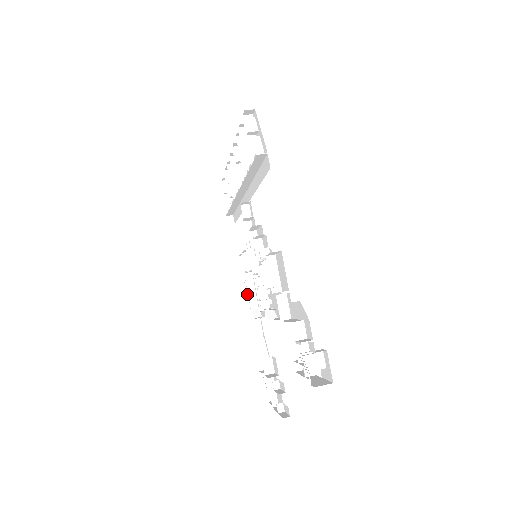
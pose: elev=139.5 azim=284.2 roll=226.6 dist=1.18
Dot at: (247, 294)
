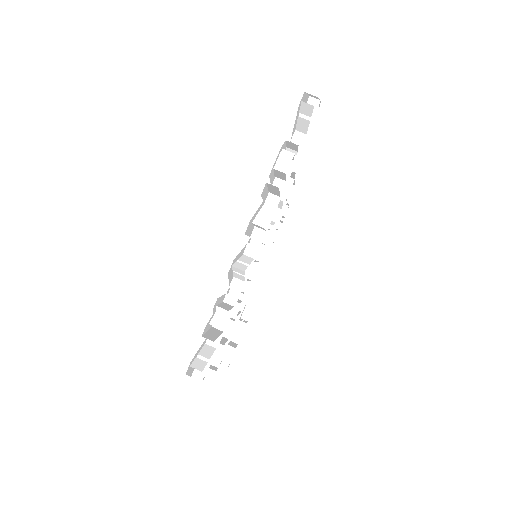
Dot at: occluded
